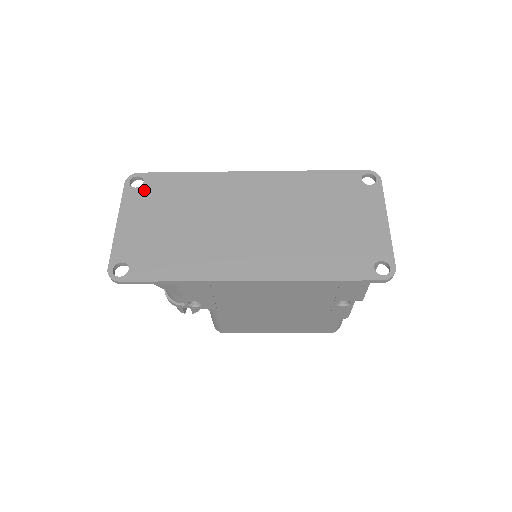
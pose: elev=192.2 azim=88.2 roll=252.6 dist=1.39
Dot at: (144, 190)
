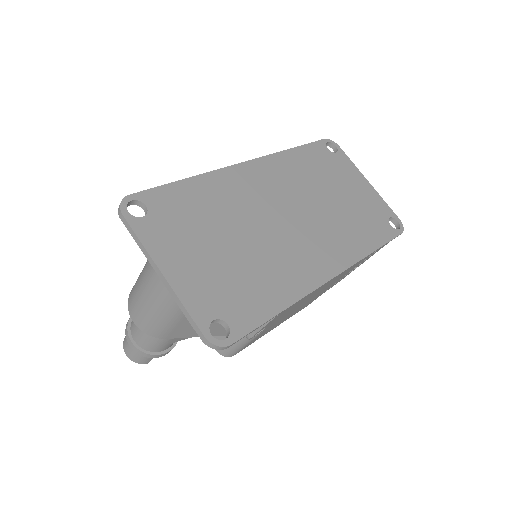
Dot at: (157, 217)
